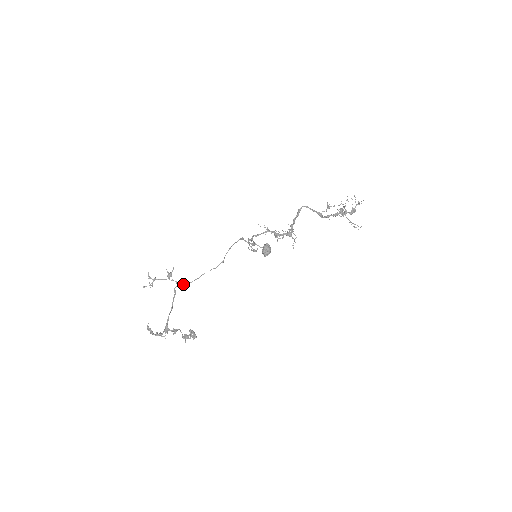
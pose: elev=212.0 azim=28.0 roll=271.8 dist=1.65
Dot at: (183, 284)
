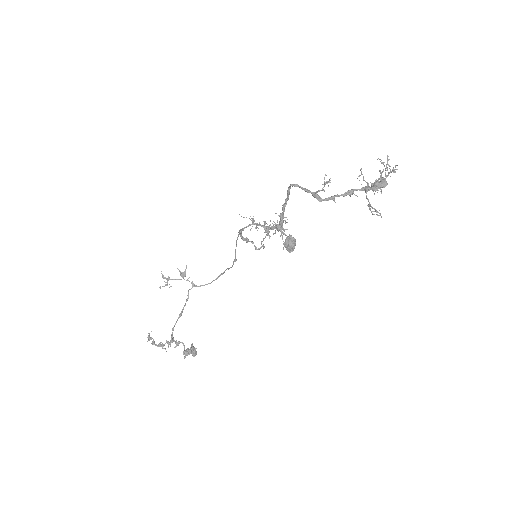
Dot at: (200, 285)
